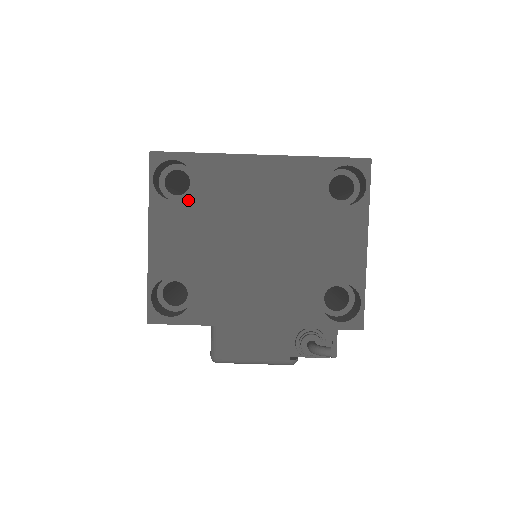
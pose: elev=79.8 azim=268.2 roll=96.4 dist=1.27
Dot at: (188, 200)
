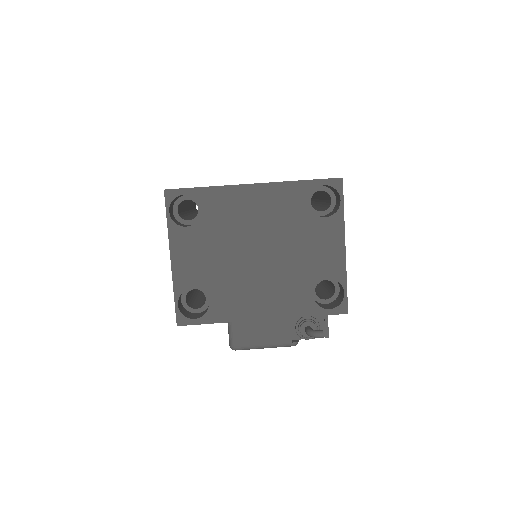
Dot at: (199, 226)
